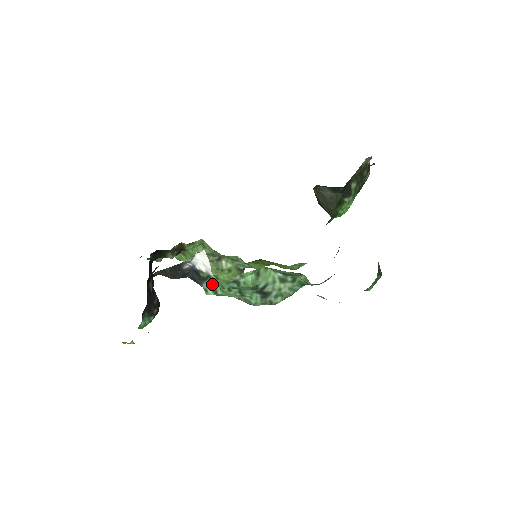
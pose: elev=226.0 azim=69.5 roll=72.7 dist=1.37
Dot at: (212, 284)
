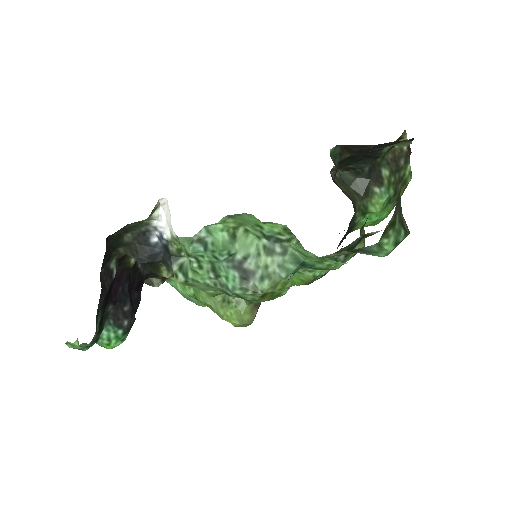
Dot at: (184, 265)
